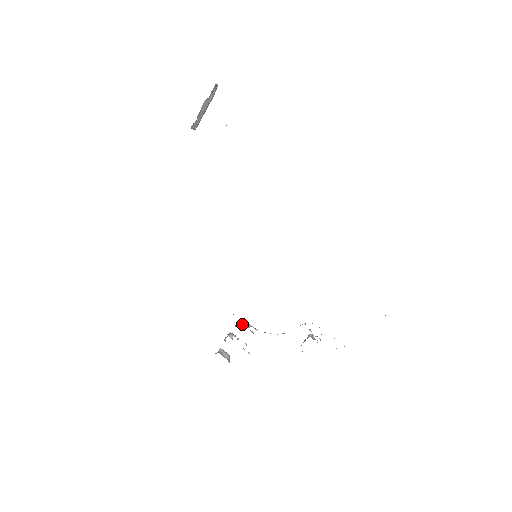
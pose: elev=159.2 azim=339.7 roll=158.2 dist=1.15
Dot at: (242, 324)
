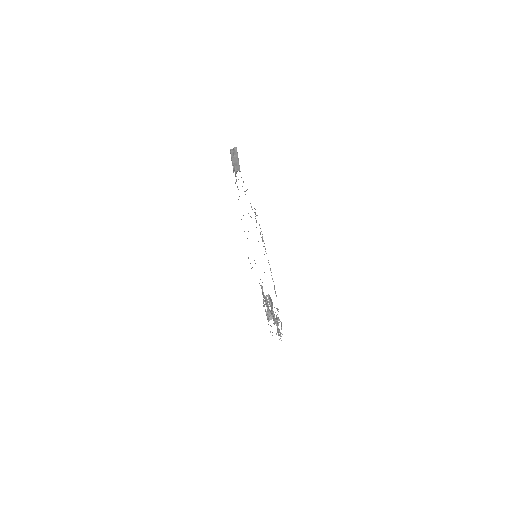
Dot at: (265, 297)
